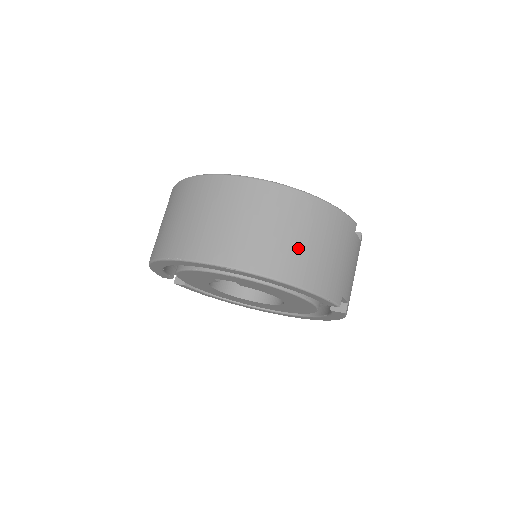
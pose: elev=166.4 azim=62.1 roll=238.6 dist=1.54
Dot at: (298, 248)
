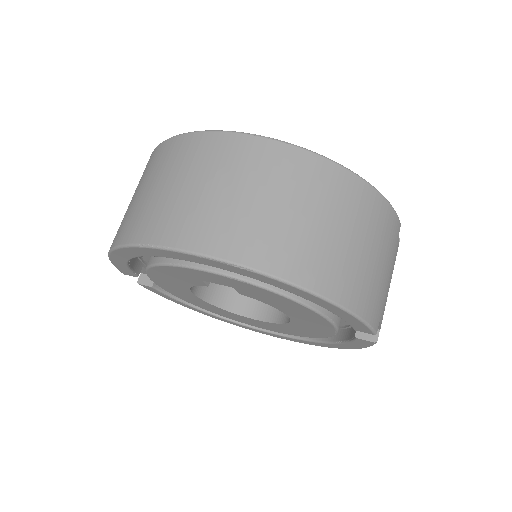
Dot at: (337, 247)
